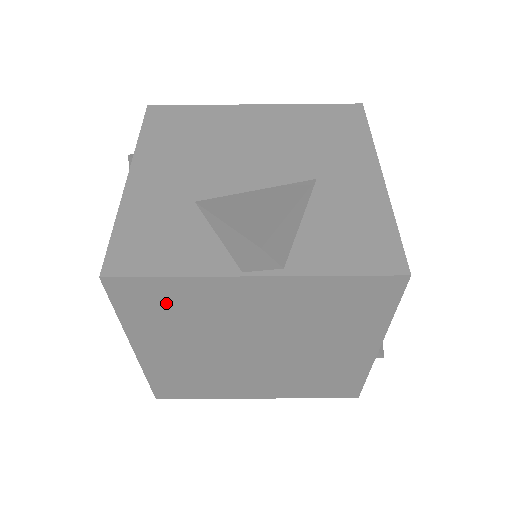
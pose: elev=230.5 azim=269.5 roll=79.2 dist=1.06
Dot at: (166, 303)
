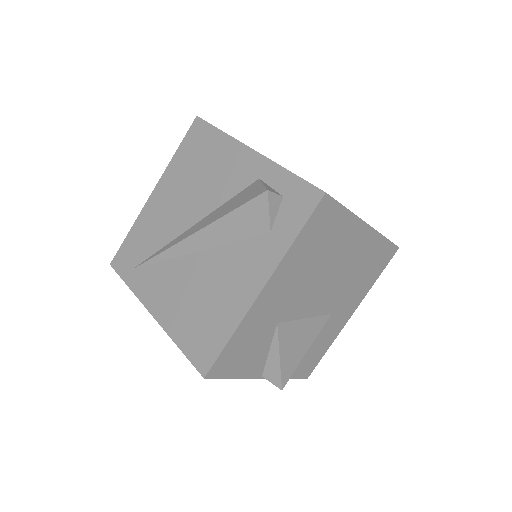
Dot at: occluded
